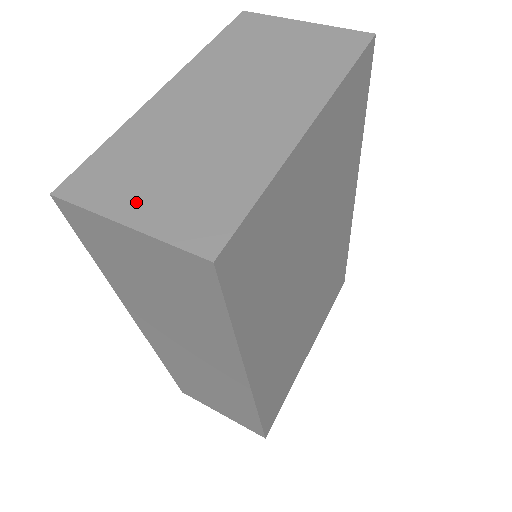
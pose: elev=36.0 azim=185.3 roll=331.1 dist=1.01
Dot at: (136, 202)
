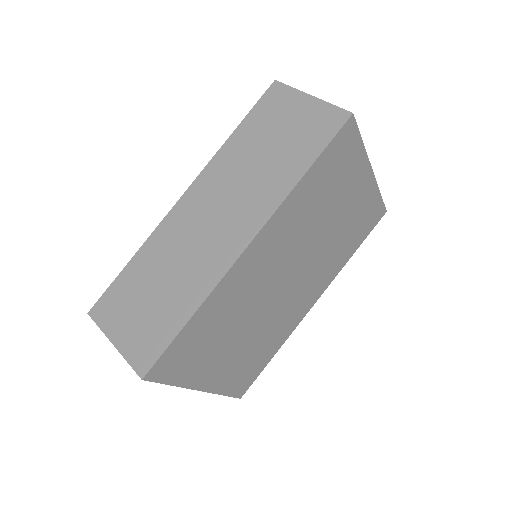
Dot at: occluded
